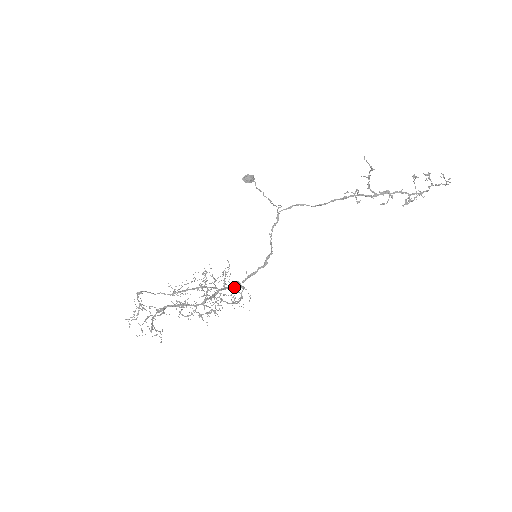
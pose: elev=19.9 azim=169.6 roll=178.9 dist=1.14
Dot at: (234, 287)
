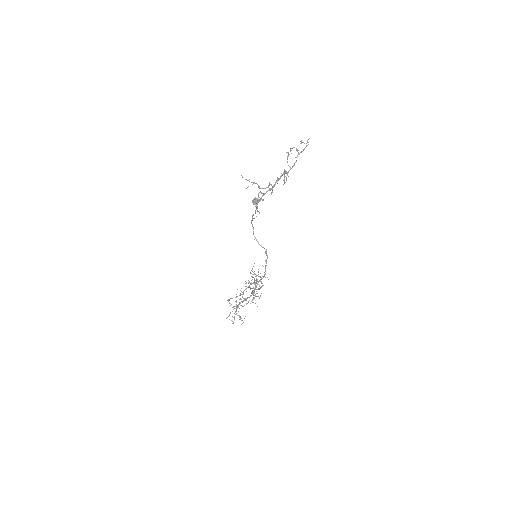
Dot at: occluded
